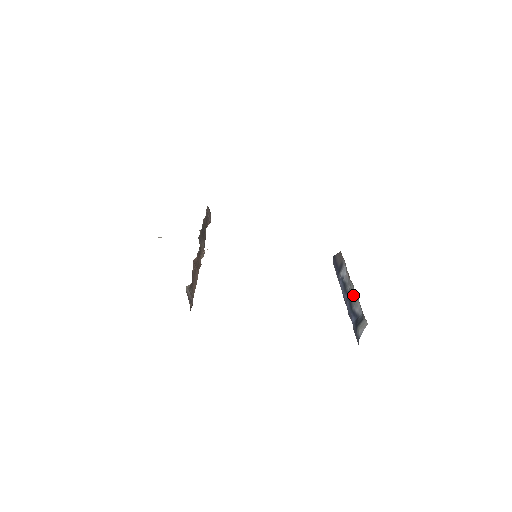
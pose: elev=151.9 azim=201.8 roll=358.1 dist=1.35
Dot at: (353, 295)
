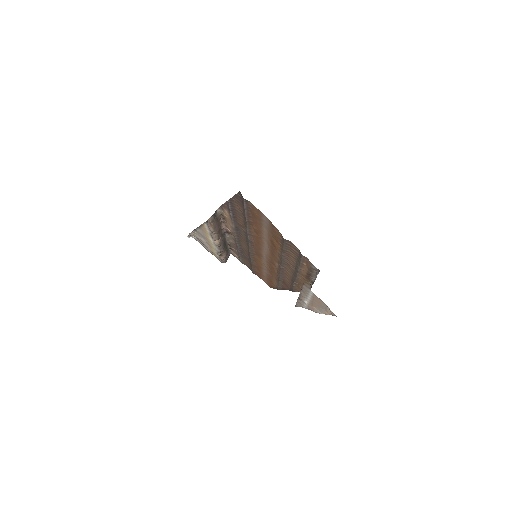
Dot at: occluded
